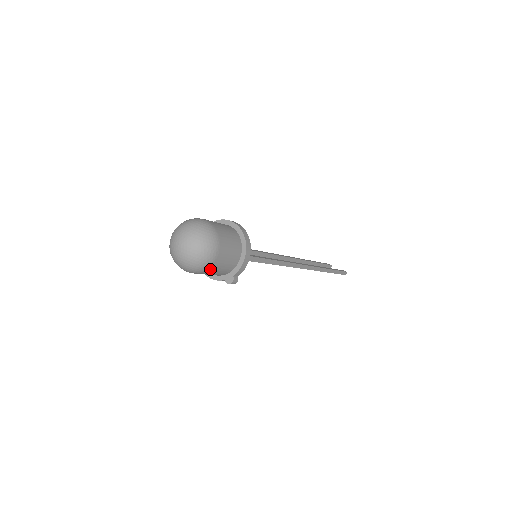
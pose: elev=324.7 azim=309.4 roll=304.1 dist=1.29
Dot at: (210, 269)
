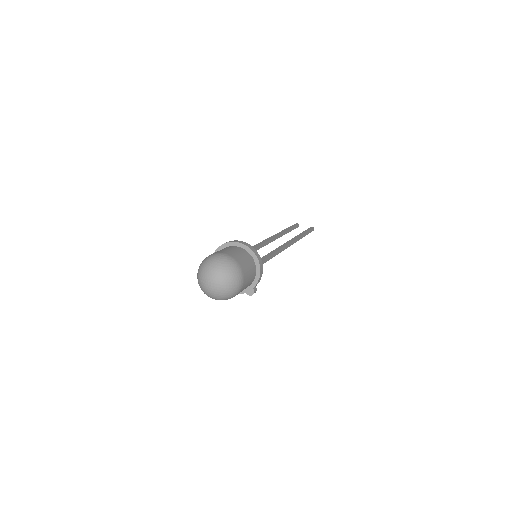
Dot at: (238, 293)
